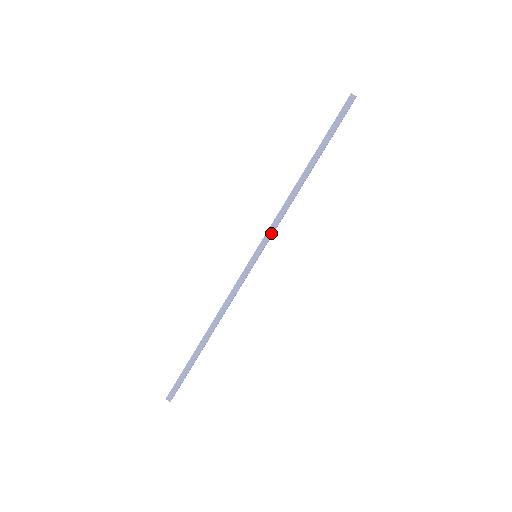
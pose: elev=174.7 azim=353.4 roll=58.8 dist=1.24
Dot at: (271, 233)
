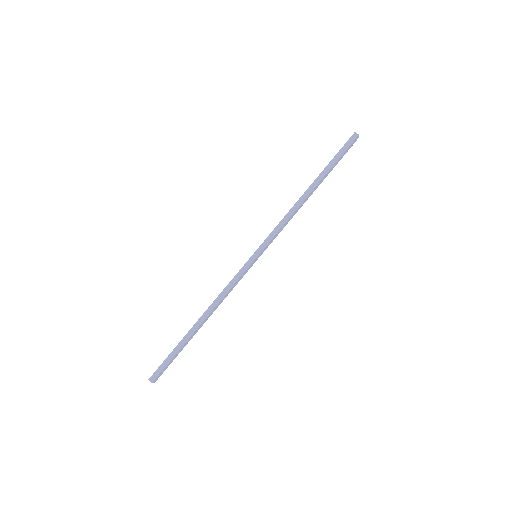
Dot at: (272, 236)
